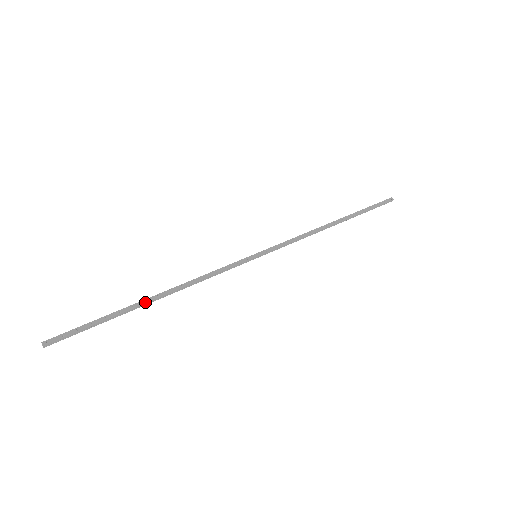
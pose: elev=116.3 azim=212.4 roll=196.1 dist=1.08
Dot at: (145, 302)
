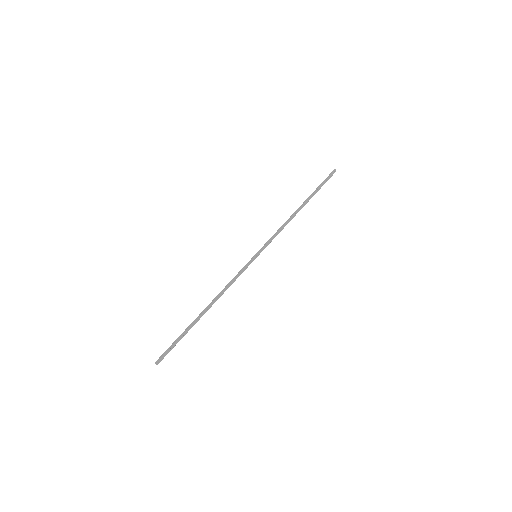
Dot at: (201, 316)
